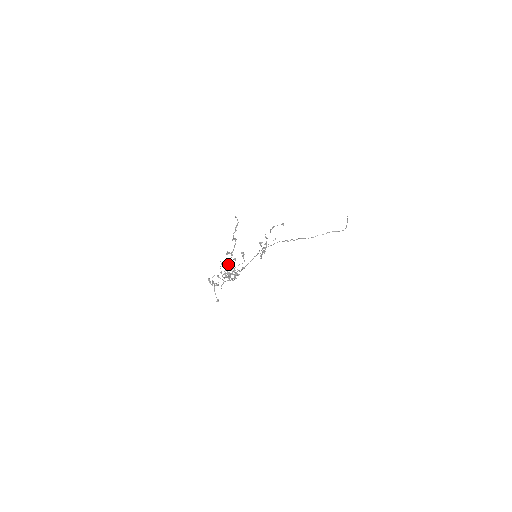
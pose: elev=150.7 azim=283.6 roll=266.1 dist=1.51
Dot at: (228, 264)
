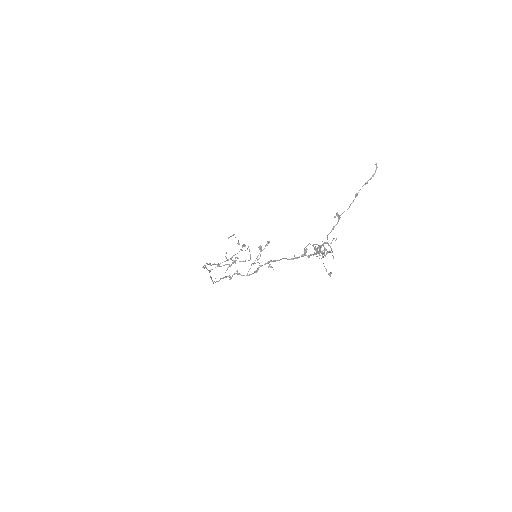
Dot at: occluded
